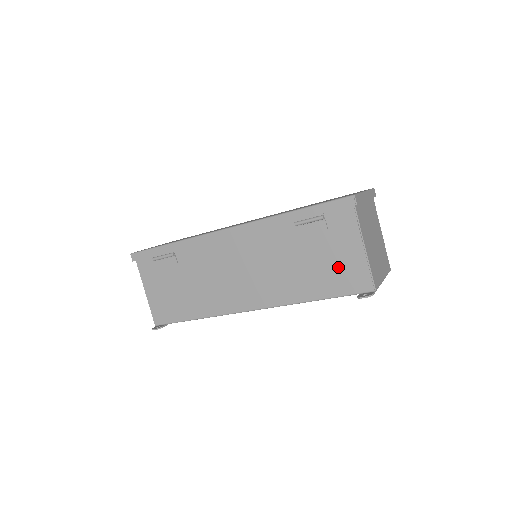
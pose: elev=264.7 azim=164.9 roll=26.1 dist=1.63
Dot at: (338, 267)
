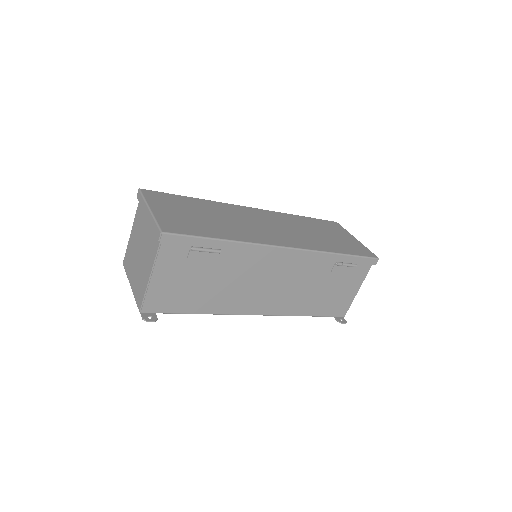
Dot at: (337, 298)
